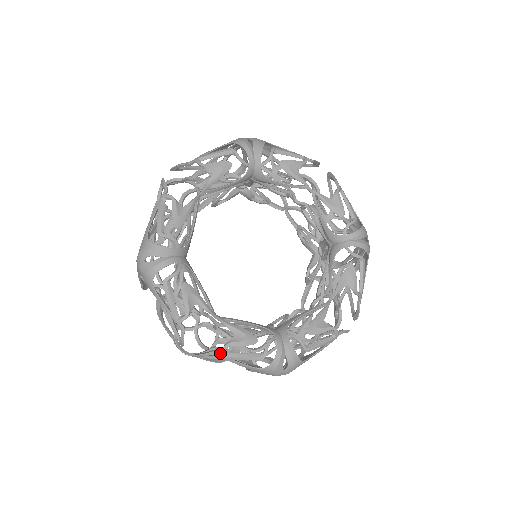
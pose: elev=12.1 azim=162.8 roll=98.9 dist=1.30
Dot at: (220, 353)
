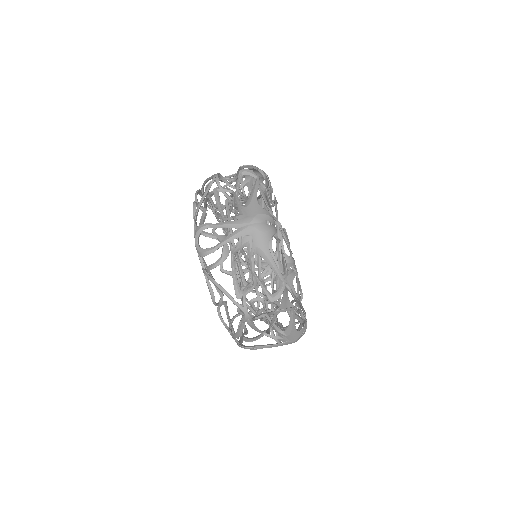
Dot at: (260, 181)
